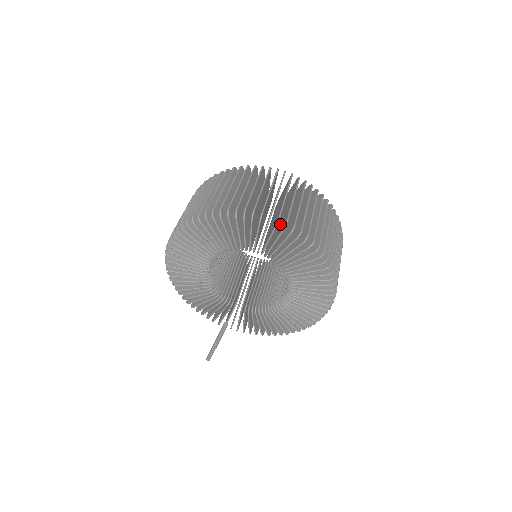
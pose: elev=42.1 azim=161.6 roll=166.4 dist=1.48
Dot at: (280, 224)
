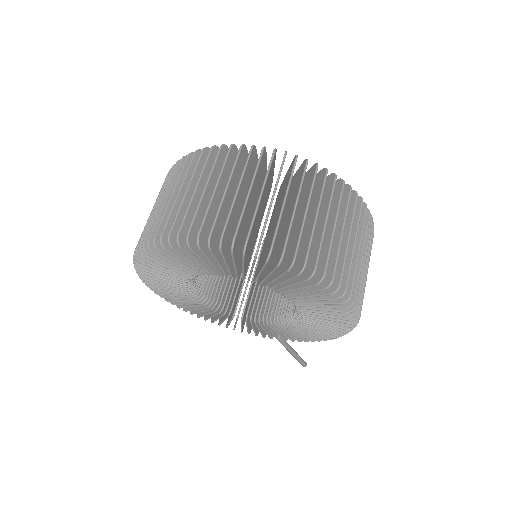
Dot at: occluded
